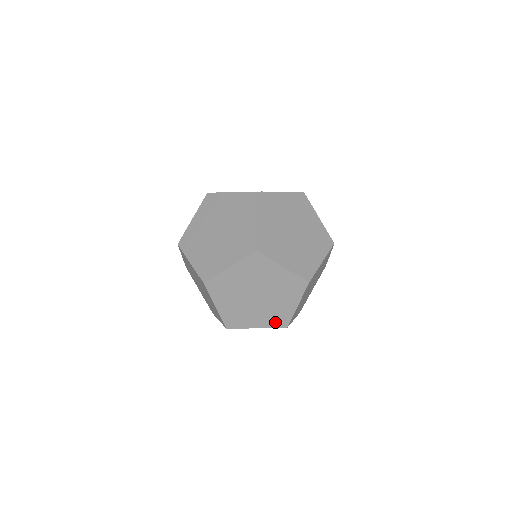
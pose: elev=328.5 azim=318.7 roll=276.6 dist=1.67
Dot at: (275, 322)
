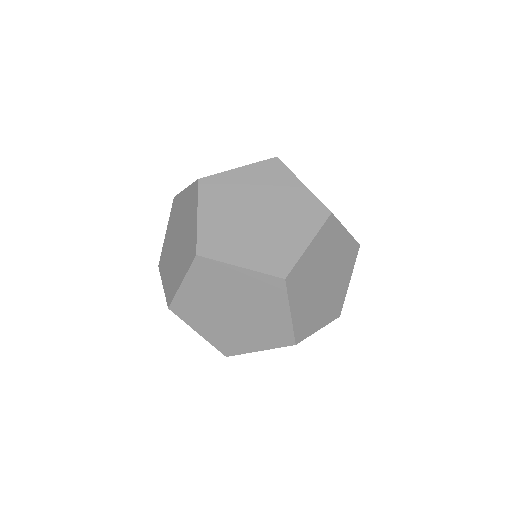
Dot at: (333, 312)
